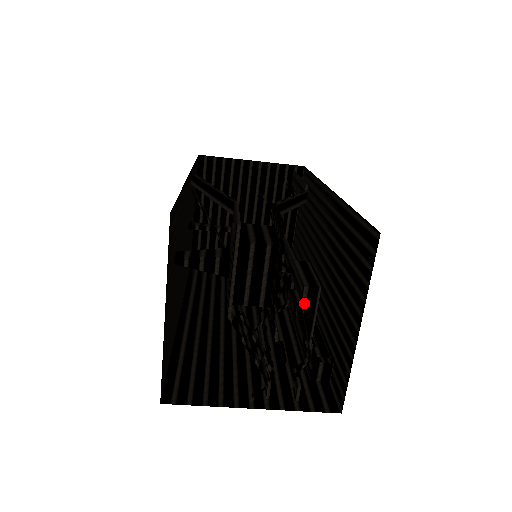
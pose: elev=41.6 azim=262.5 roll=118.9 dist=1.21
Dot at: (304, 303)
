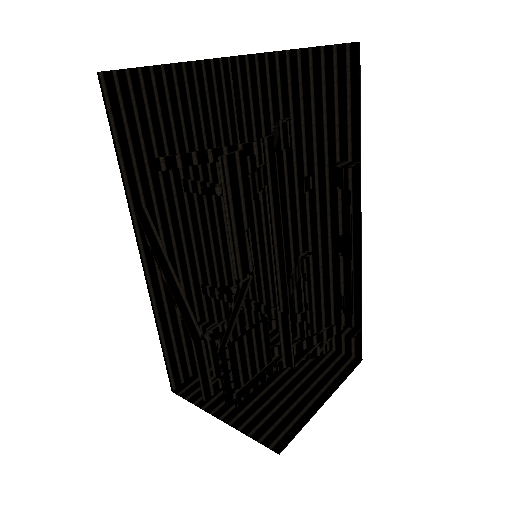
Dot at: (294, 356)
